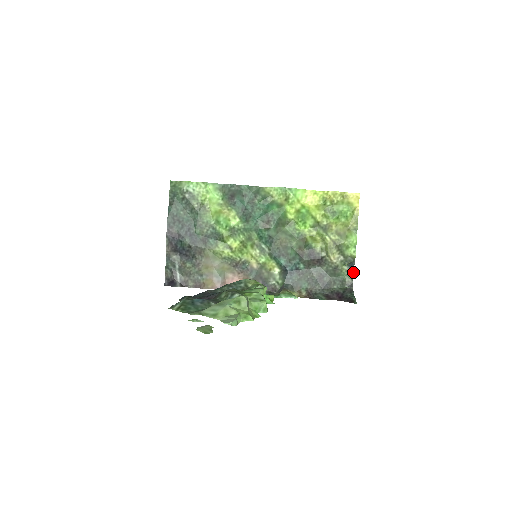
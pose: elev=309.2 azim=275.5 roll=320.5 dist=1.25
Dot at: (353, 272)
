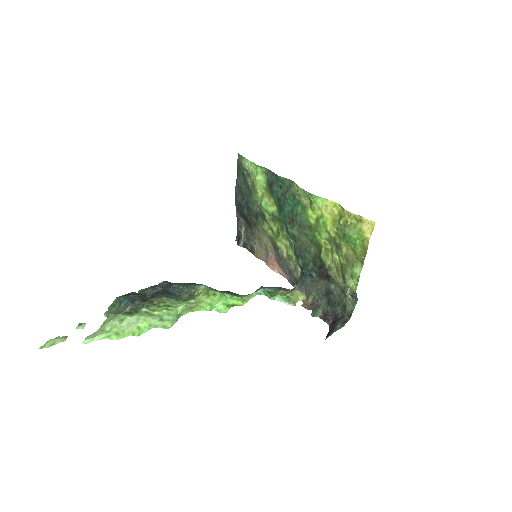
Dot at: (356, 303)
